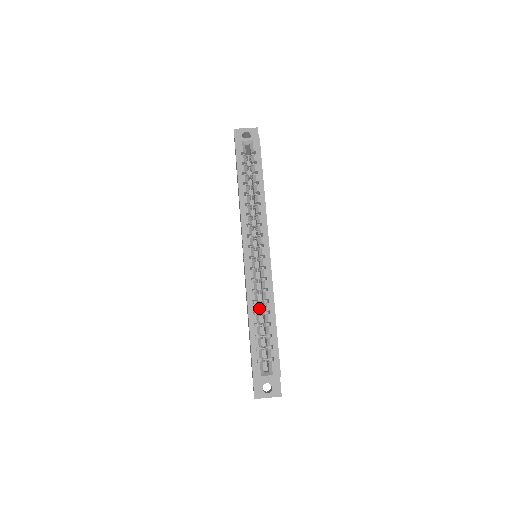
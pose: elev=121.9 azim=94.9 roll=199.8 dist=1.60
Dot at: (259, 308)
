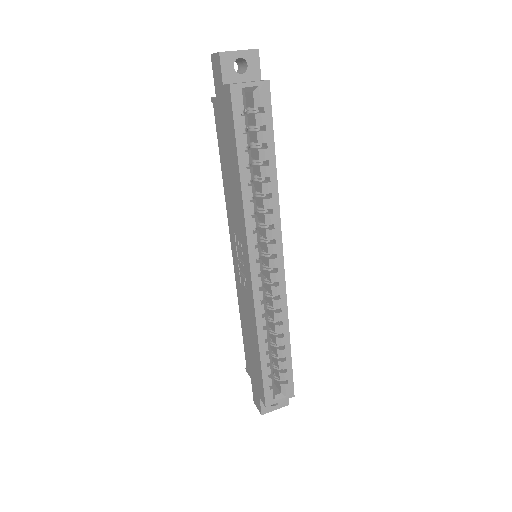
Dot at: occluded
